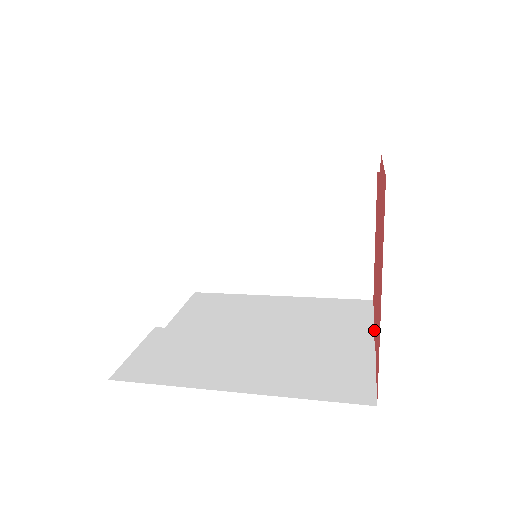
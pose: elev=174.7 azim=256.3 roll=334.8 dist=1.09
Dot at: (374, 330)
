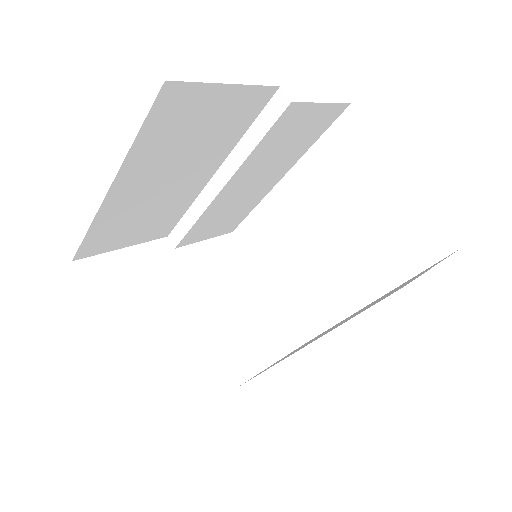
Dot at: occluded
